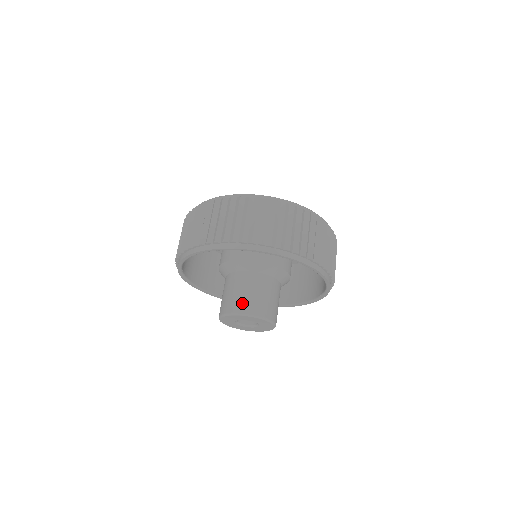
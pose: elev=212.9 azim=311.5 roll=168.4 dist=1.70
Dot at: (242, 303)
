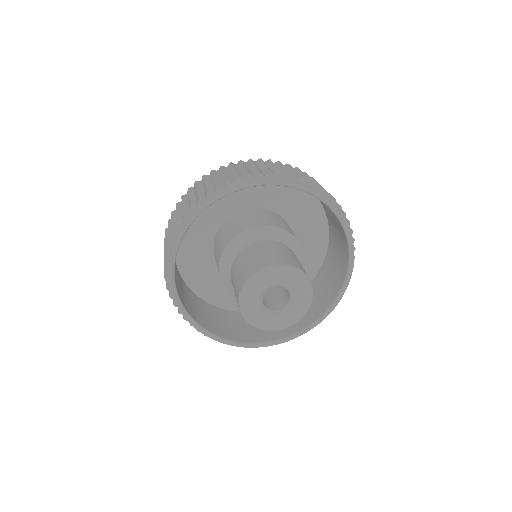
Dot at: (293, 261)
